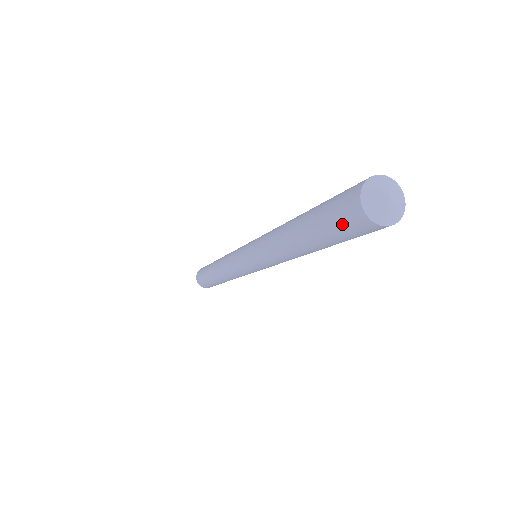
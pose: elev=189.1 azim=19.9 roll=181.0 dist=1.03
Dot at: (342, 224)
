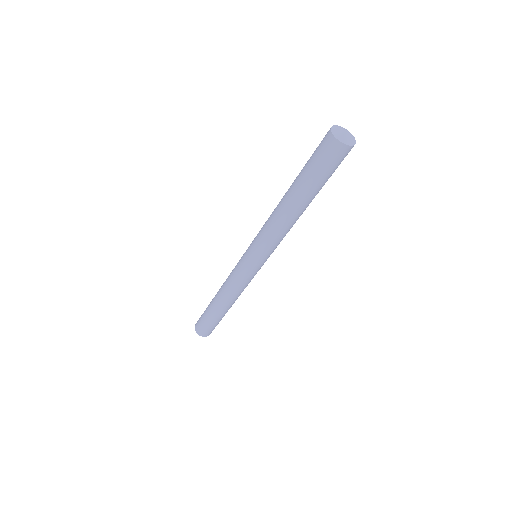
Dot at: (318, 147)
